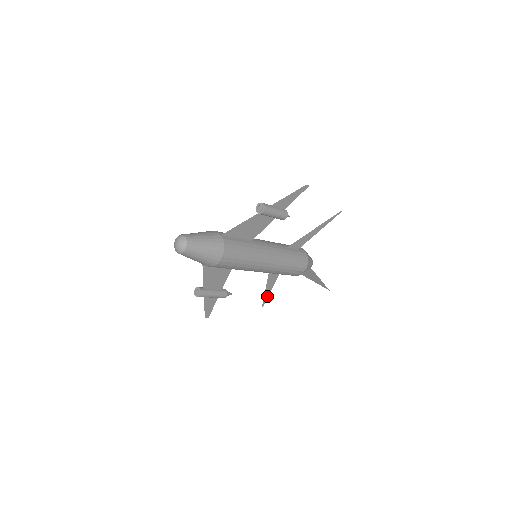
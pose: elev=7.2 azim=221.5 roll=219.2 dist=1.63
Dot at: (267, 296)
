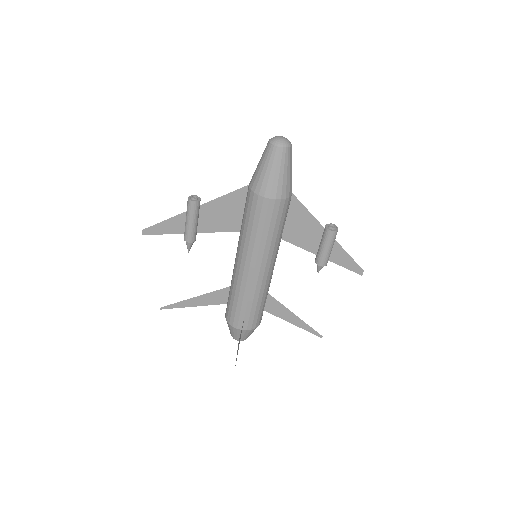
Dot at: (181, 306)
